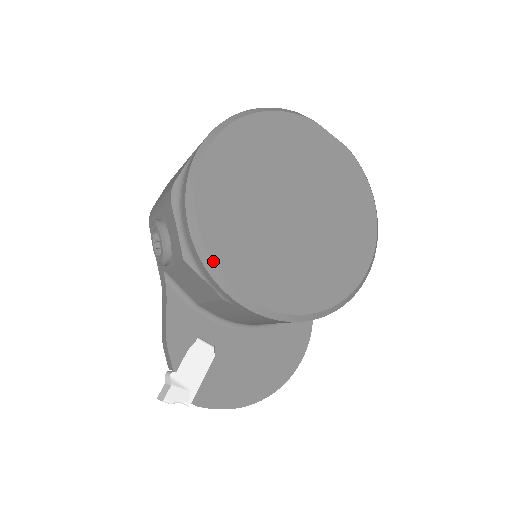
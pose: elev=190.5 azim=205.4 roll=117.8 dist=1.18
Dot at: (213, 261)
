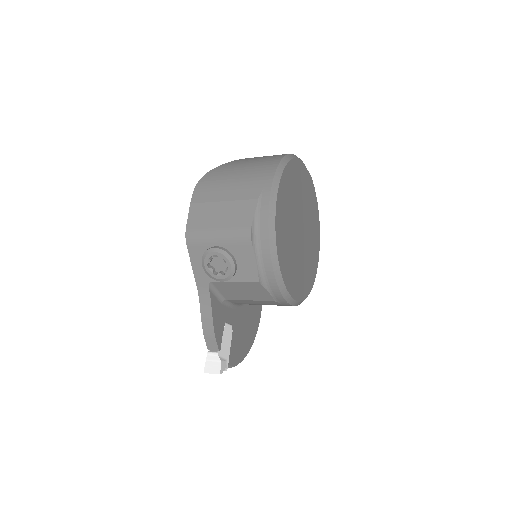
Dot at: (284, 282)
